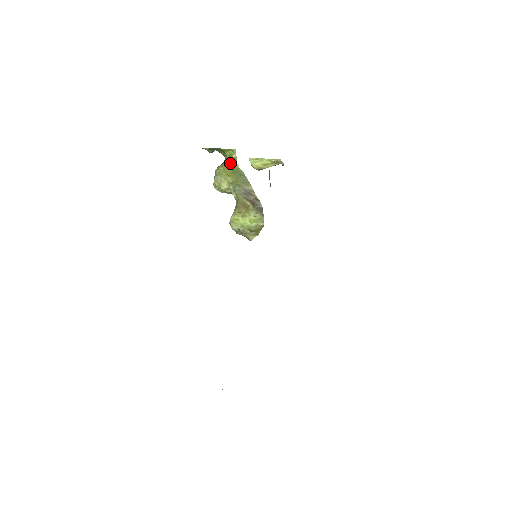
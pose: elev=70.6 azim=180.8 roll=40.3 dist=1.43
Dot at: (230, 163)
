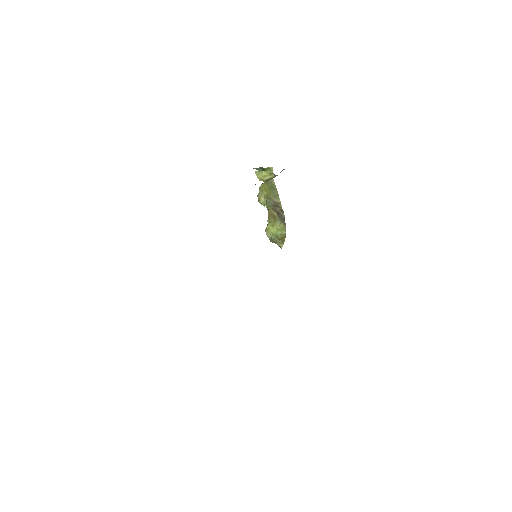
Dot at: occluded
